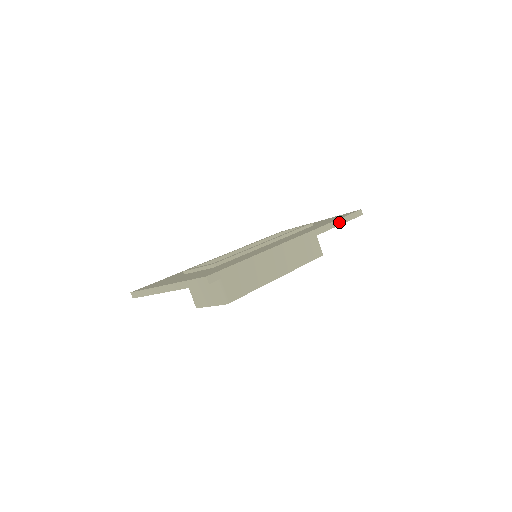
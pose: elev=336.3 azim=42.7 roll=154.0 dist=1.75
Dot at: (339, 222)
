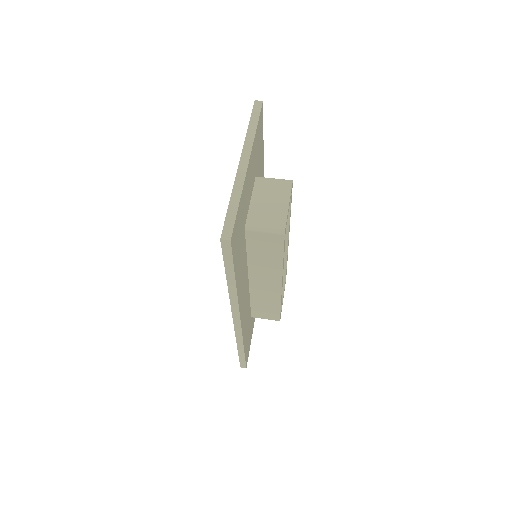
Dot at: occluded
